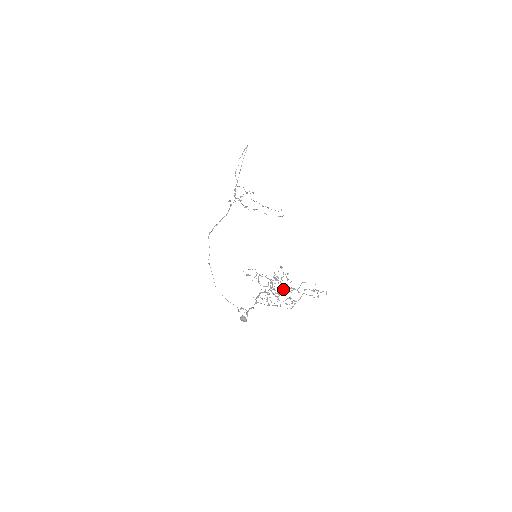
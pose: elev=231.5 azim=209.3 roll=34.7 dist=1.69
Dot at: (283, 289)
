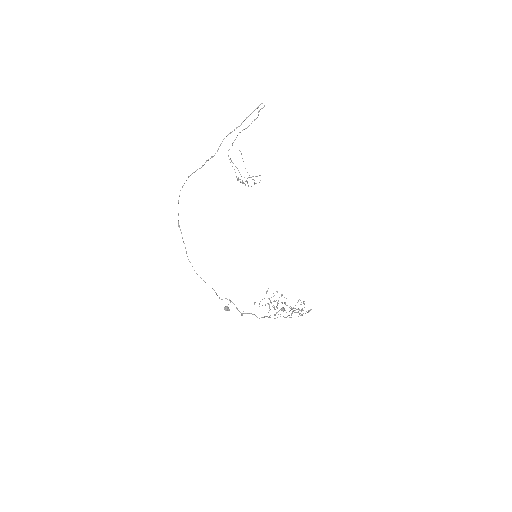
Dot at: occluded
